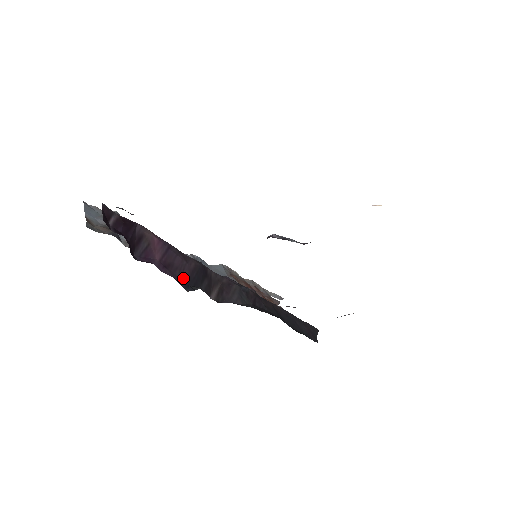
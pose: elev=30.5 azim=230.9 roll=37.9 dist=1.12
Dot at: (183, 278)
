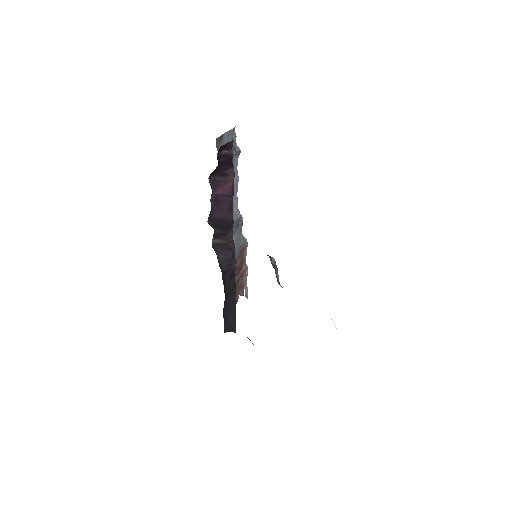
Dot at: (215, 215)
